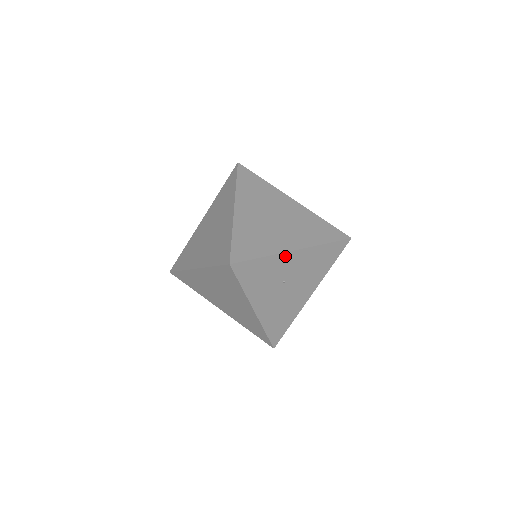
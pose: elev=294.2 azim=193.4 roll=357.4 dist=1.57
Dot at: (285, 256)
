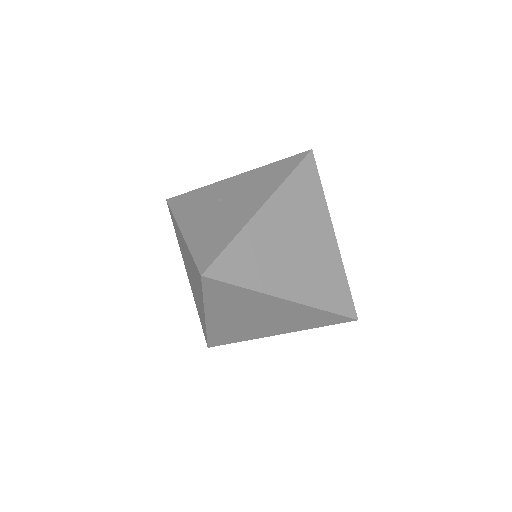
Dot at: (222, 183)
